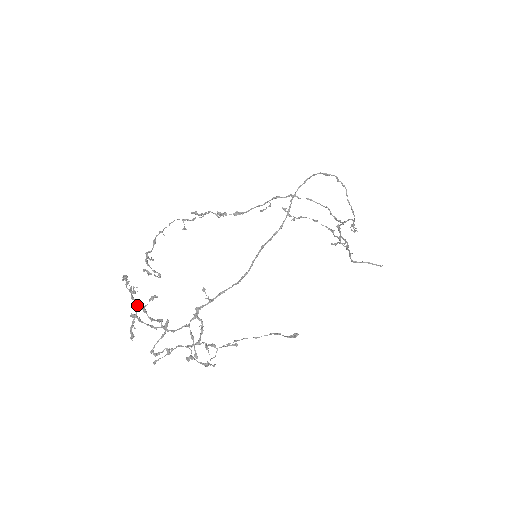
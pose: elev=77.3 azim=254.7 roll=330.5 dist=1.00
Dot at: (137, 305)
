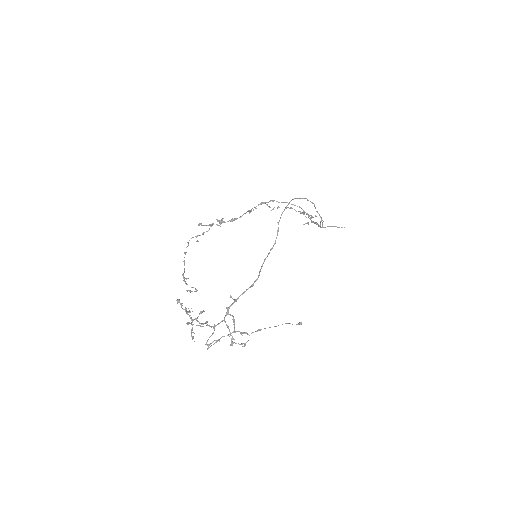
Dot at: occluded
